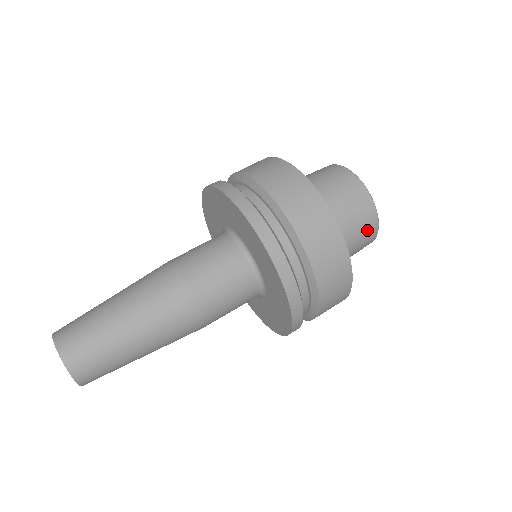
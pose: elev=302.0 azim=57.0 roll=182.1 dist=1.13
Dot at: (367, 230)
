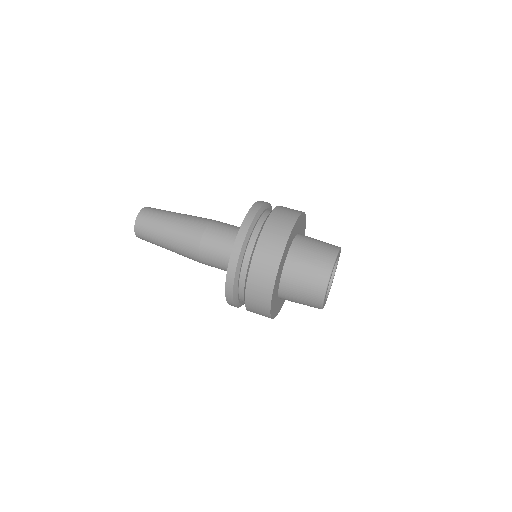
Dot at: (314, 288)
